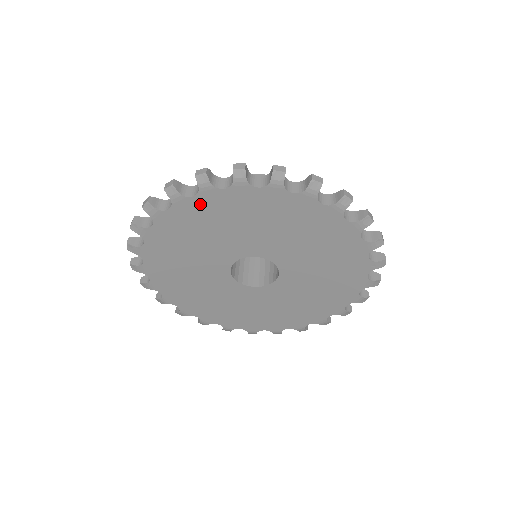
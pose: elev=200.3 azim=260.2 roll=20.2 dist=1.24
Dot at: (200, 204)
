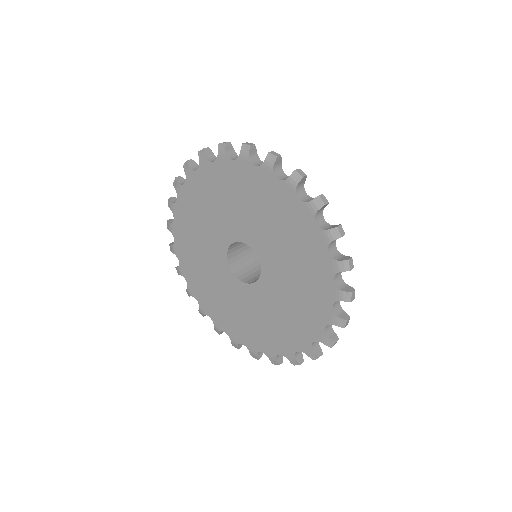
Dot at: (201, 178)
